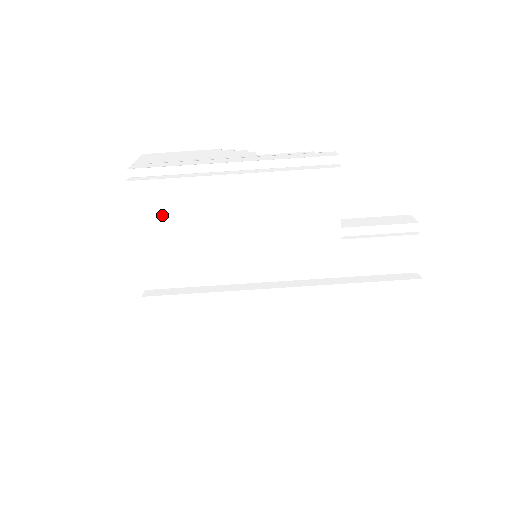
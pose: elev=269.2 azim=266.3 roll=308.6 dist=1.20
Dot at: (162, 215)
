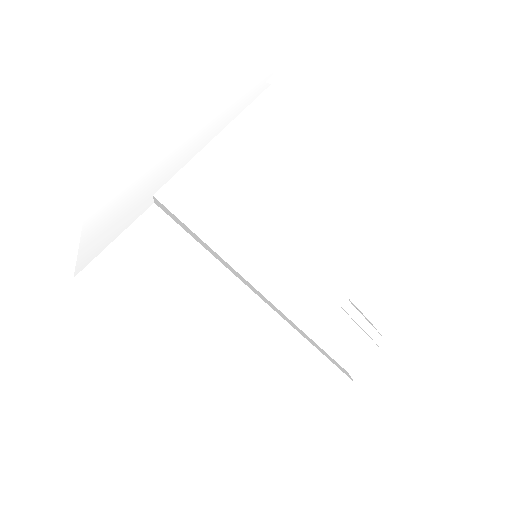
Dot at: (259, 150)
